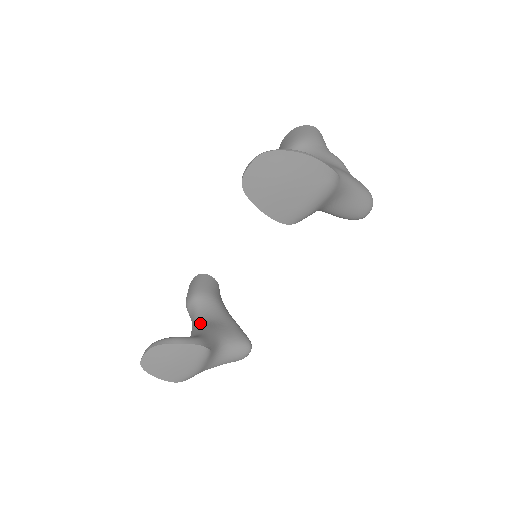
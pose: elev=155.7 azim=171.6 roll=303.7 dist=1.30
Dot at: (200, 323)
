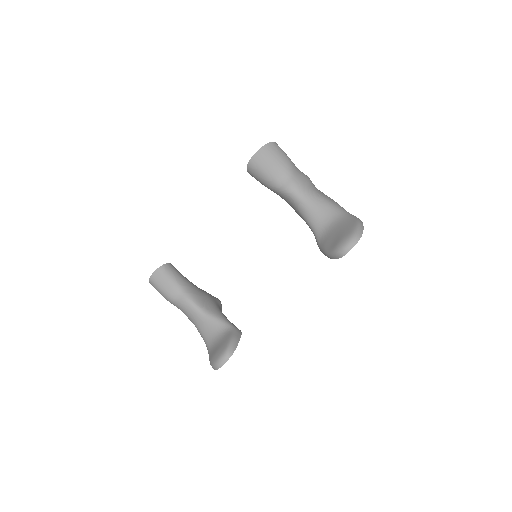
Dot at: (208, 312)
